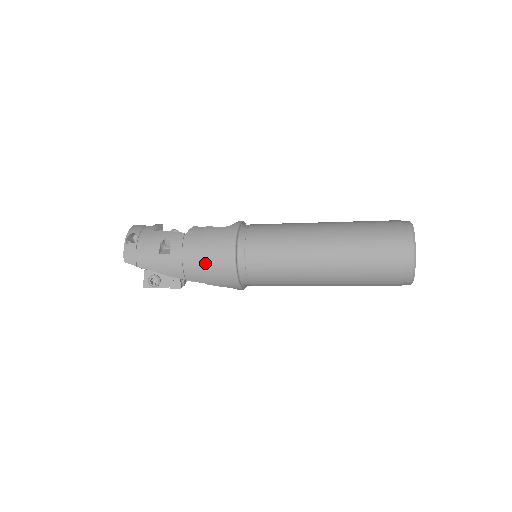
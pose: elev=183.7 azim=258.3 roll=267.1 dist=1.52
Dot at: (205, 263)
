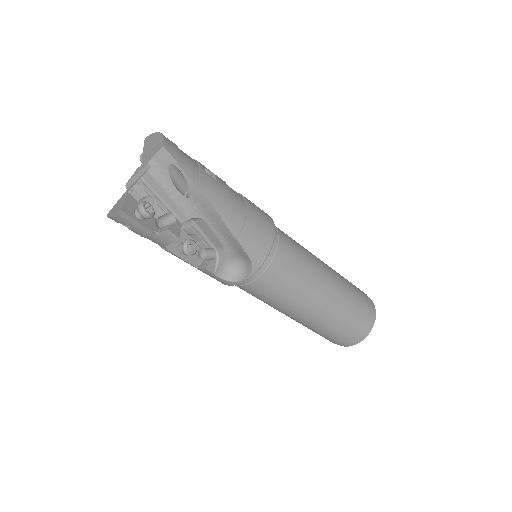
Dot at: (250, 213)
